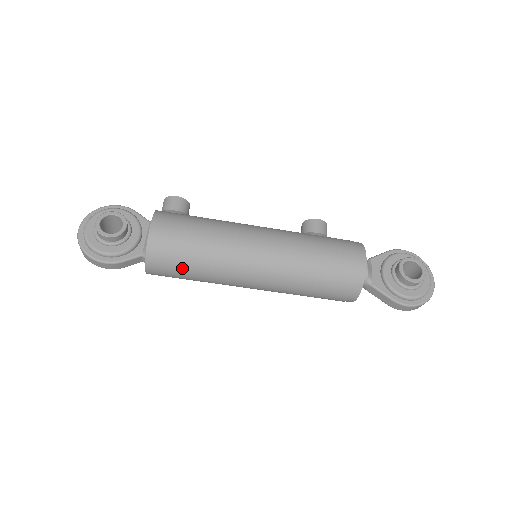
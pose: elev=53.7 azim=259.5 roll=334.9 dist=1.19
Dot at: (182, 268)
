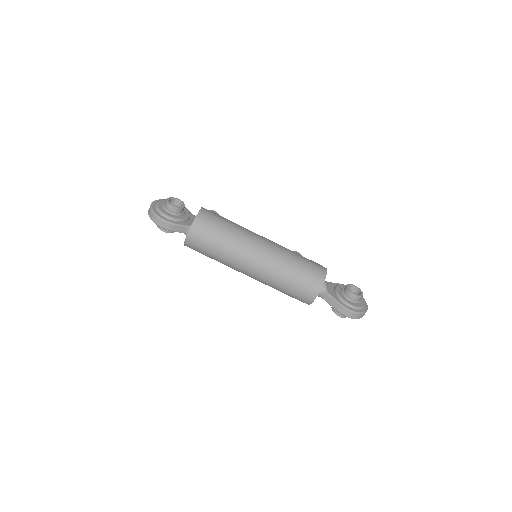
Dot at: (212, 239)
